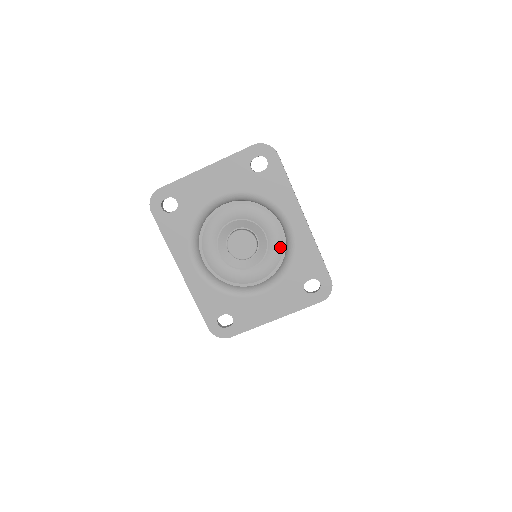
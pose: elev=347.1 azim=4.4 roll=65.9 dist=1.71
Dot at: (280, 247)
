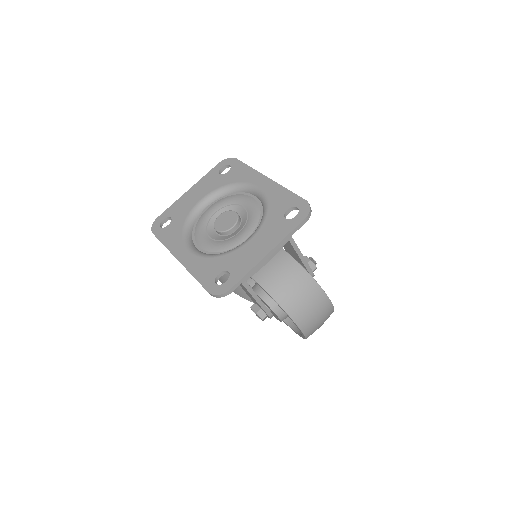
Dot at: (257, 208)
